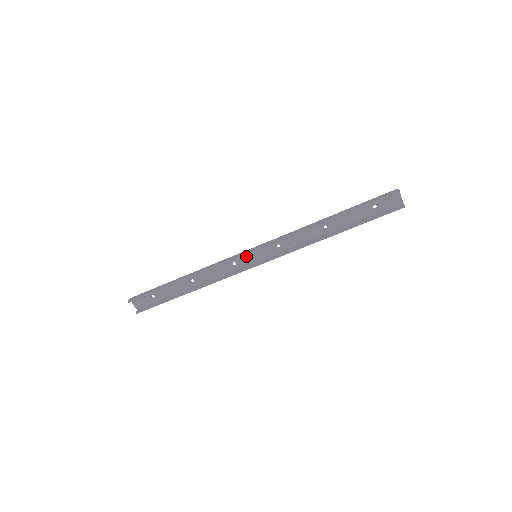
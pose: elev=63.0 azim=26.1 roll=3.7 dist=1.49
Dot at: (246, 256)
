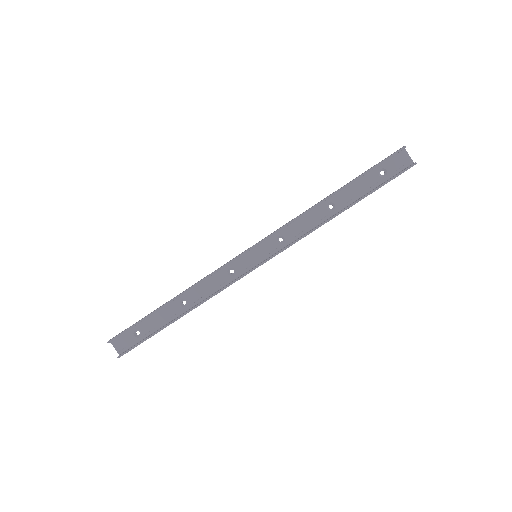
Dot at: (244, 258)
